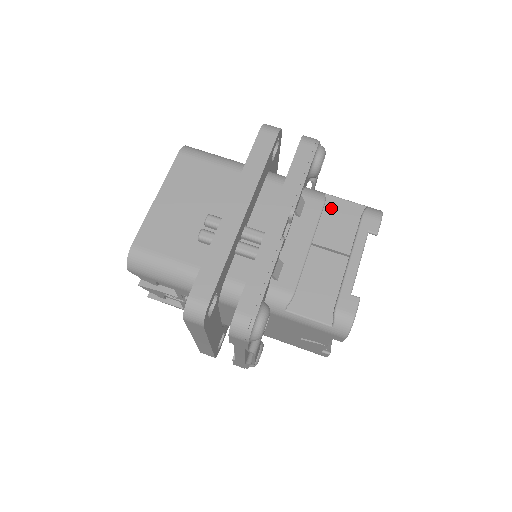
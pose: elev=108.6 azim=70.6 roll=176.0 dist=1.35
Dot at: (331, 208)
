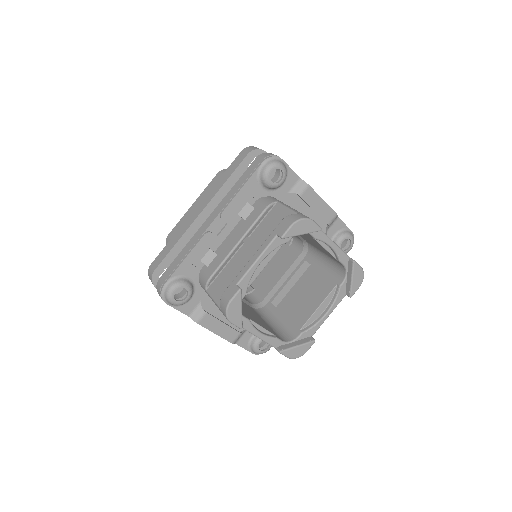
Dot at: (274, 214)
